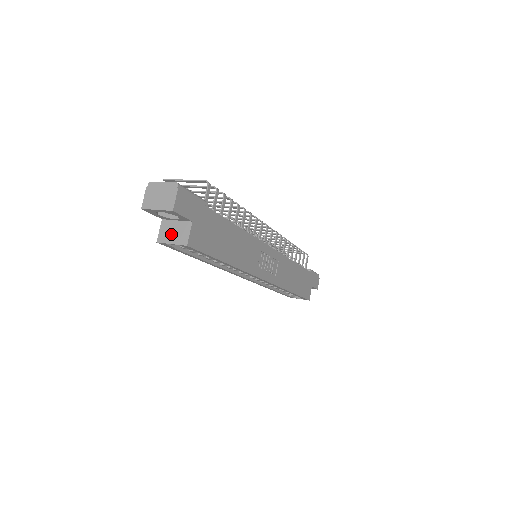
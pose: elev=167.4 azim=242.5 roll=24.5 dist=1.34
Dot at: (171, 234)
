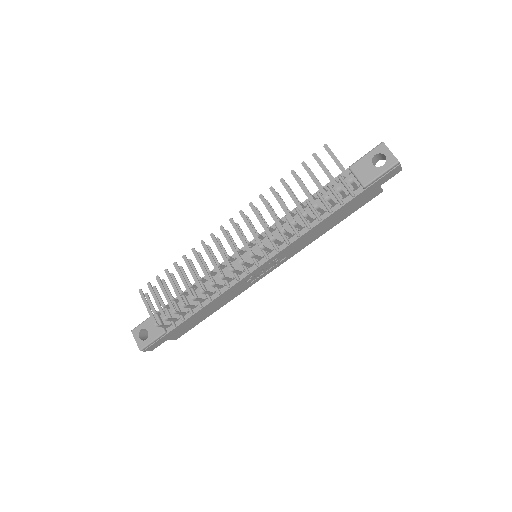
Dot at: occluded
